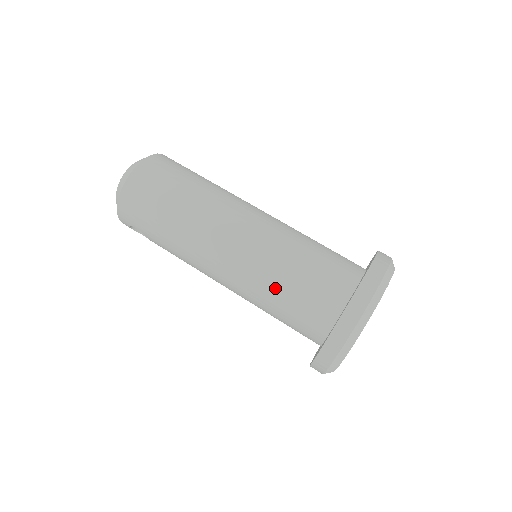
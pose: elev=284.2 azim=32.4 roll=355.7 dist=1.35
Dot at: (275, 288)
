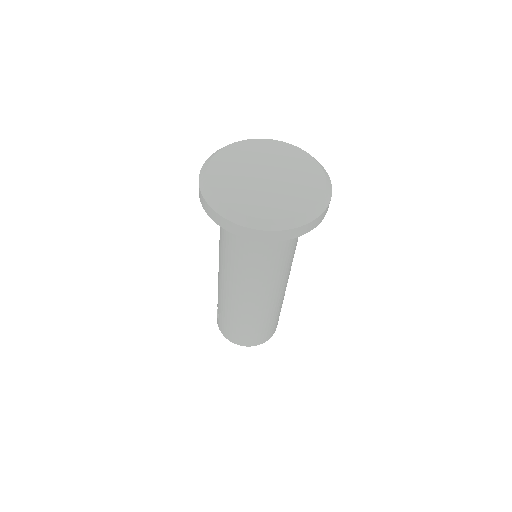
Dot at: occluded
